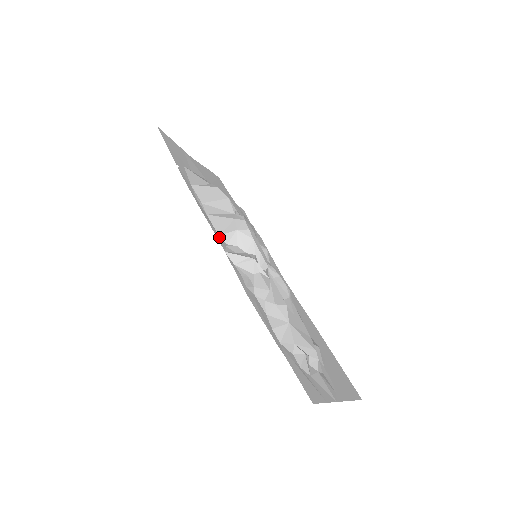
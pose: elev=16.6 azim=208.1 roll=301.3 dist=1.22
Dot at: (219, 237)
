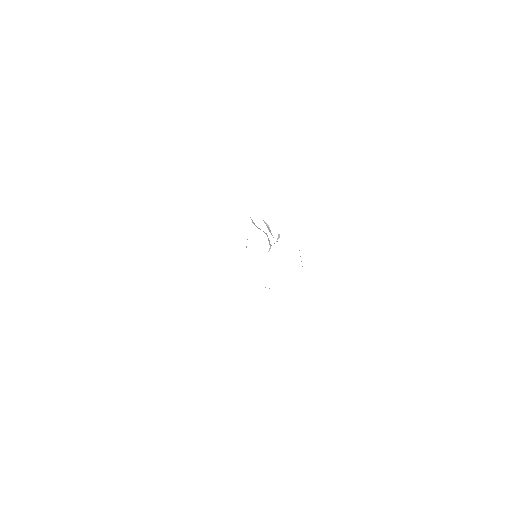
Dot at: occluded
